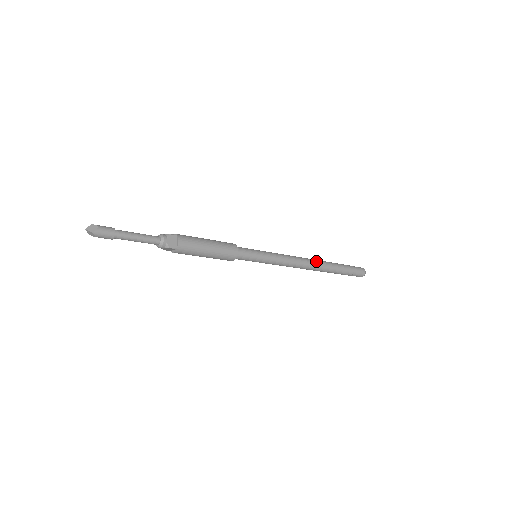
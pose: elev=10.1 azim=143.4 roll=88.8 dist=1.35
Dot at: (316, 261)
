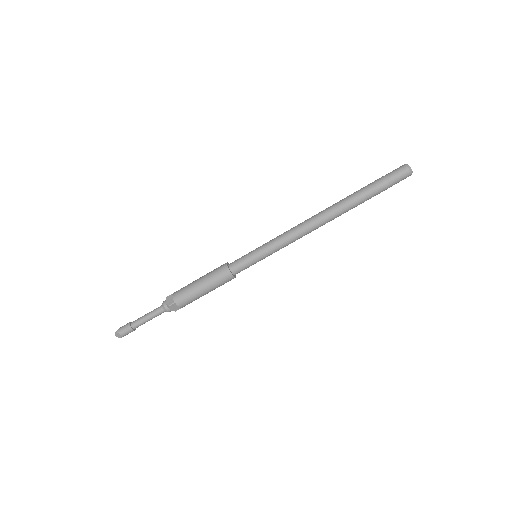
Dot at: (329, 216)
